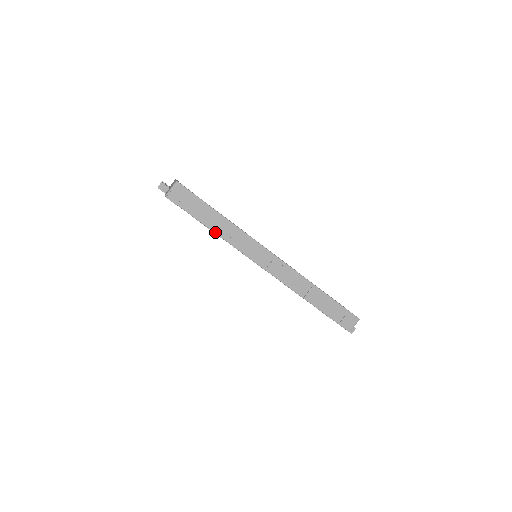
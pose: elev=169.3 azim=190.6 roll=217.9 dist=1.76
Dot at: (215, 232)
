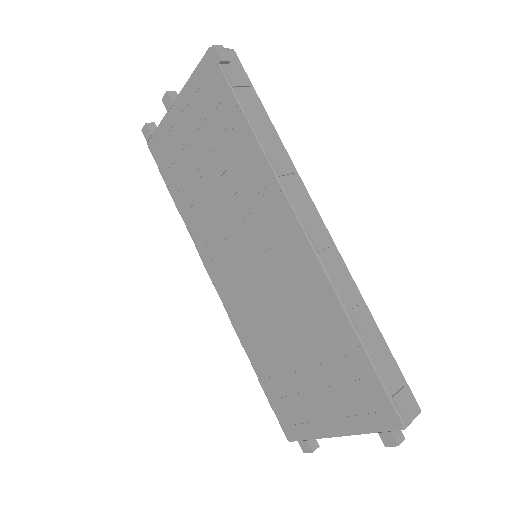
Dot at: (254, 130)
